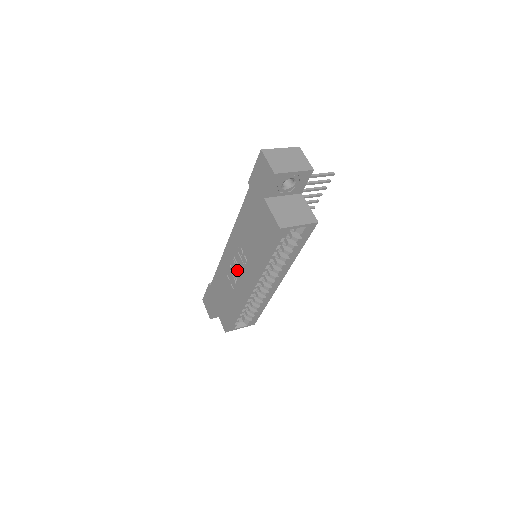
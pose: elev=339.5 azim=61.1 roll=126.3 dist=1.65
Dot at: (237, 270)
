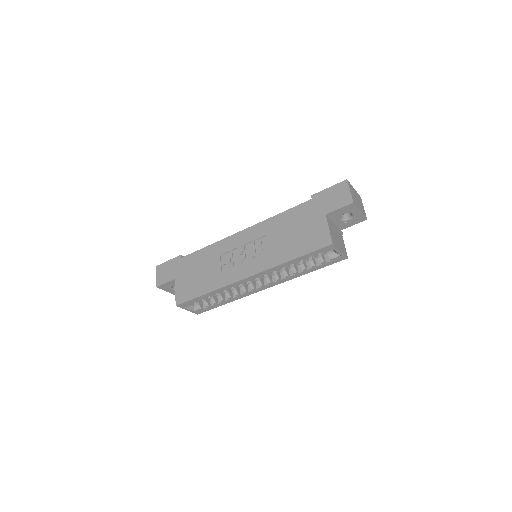
Dot at: (242, 257)
